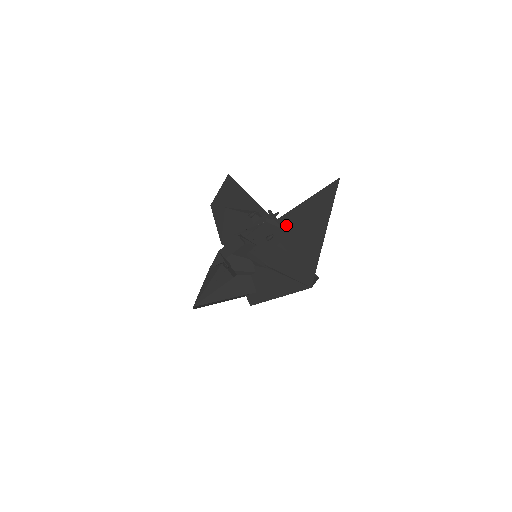
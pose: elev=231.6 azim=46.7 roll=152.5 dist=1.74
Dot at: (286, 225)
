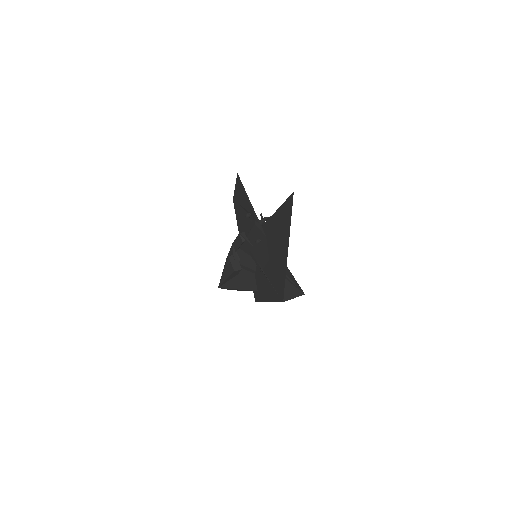
Dot at: (268, 232)
